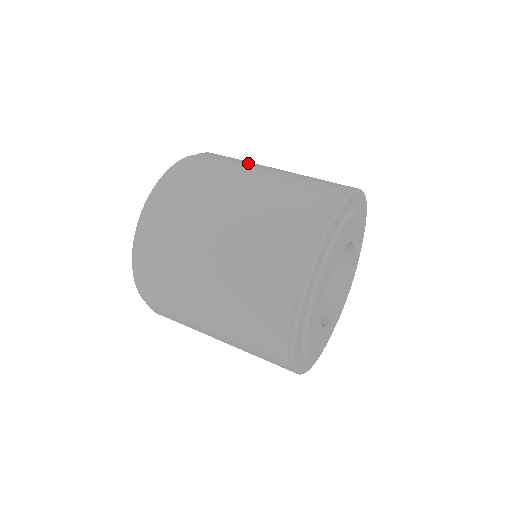
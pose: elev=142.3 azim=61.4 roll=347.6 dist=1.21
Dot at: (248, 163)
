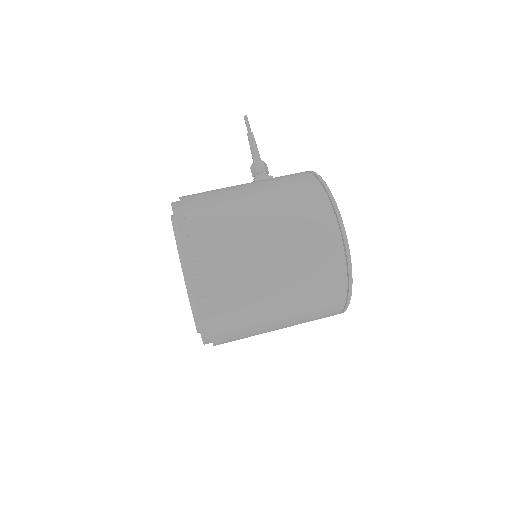
Dot at: (241, 238)
